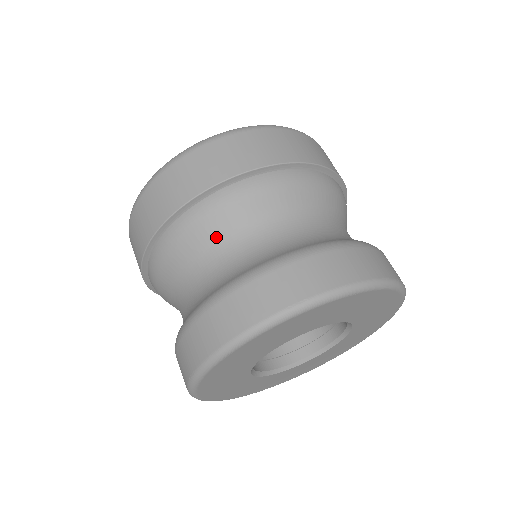
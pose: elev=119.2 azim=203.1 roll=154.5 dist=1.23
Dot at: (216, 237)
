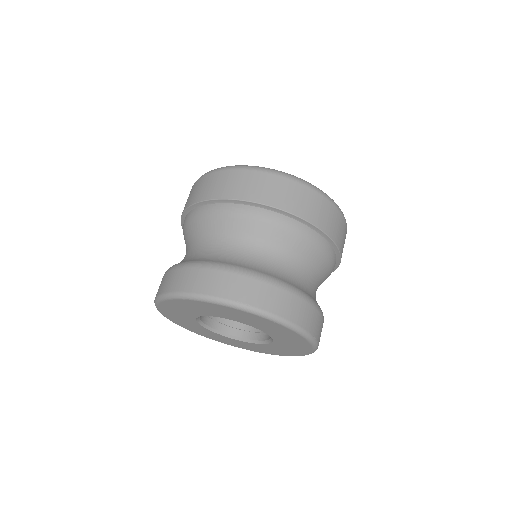
Dot at: (236, 231)
